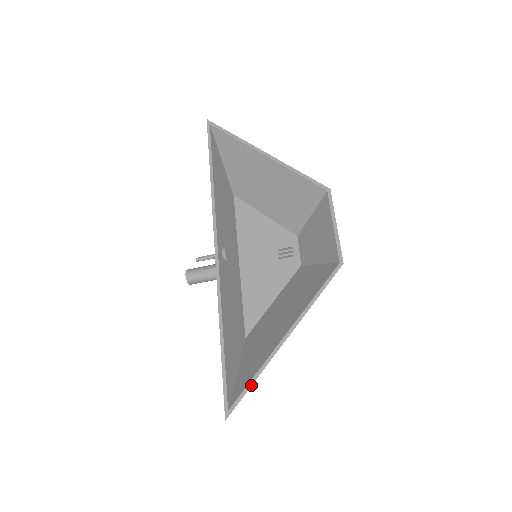
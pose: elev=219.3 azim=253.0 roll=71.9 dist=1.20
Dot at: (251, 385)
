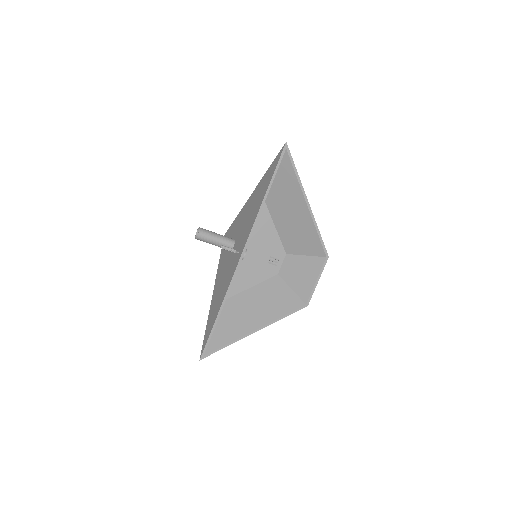
Dot at: occluded
